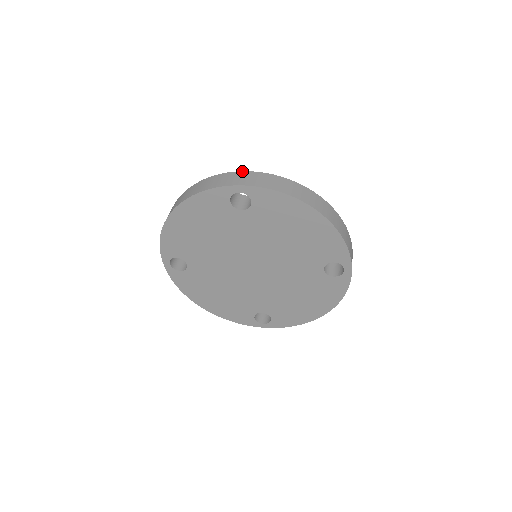
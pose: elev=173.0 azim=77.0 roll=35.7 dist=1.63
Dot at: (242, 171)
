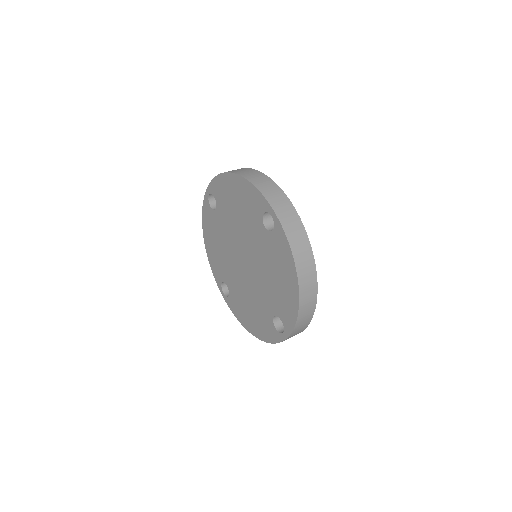
Dot at: occluded
